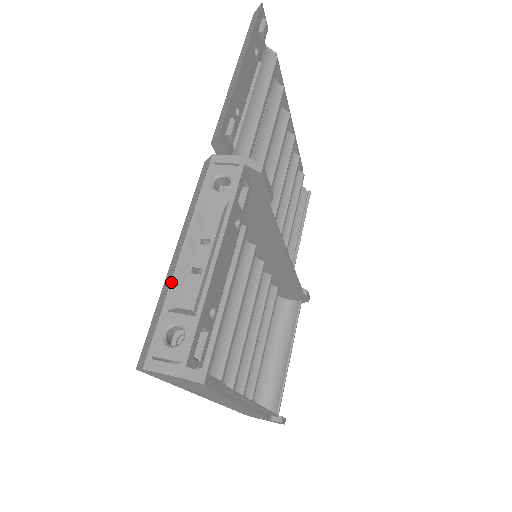
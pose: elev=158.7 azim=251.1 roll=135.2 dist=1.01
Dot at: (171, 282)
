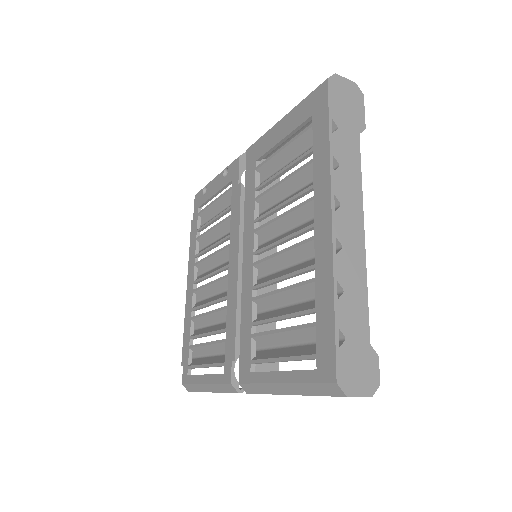
Dot at: occluded
